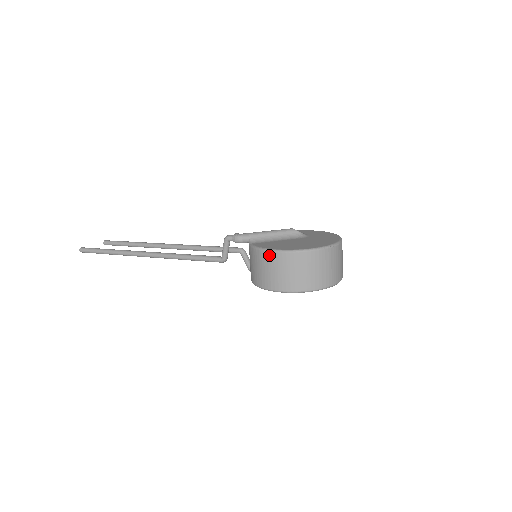
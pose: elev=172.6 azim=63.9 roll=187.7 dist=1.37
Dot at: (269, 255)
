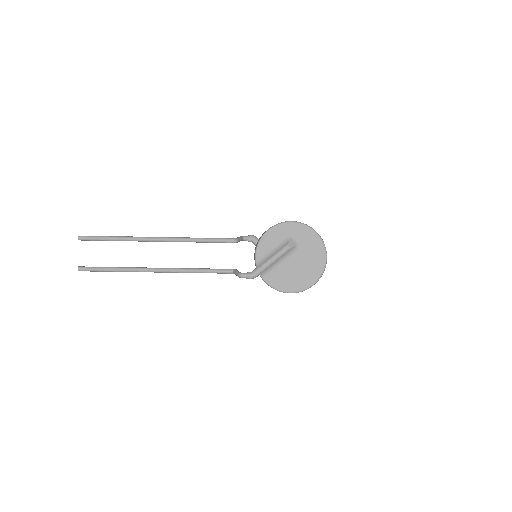
Dot at: occluded
